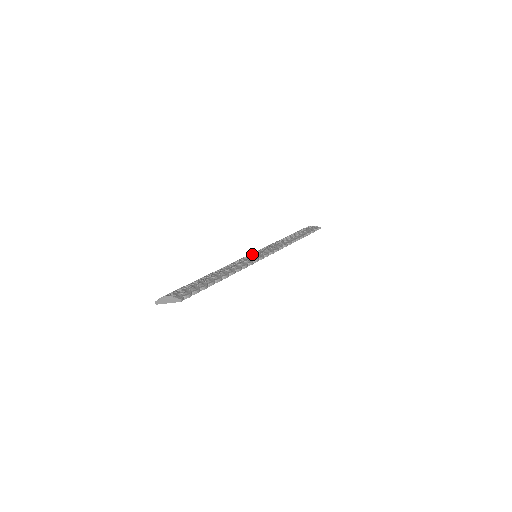
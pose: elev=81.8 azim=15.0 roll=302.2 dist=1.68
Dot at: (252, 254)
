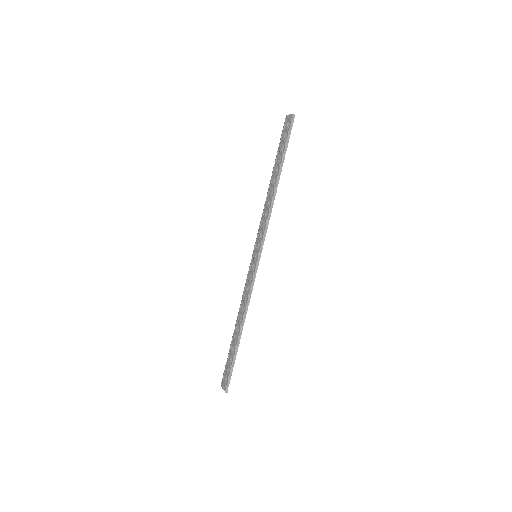
Dot at: (251, 261)
